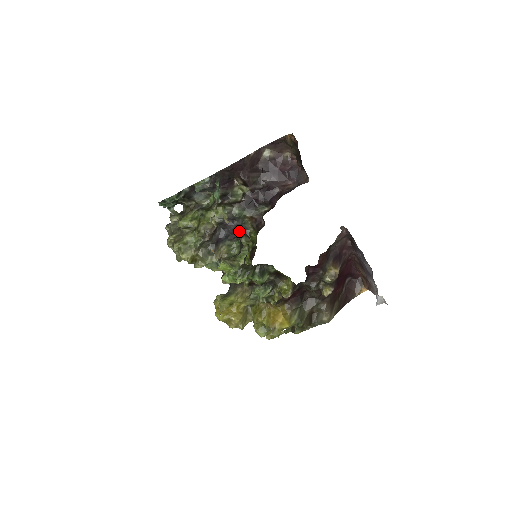
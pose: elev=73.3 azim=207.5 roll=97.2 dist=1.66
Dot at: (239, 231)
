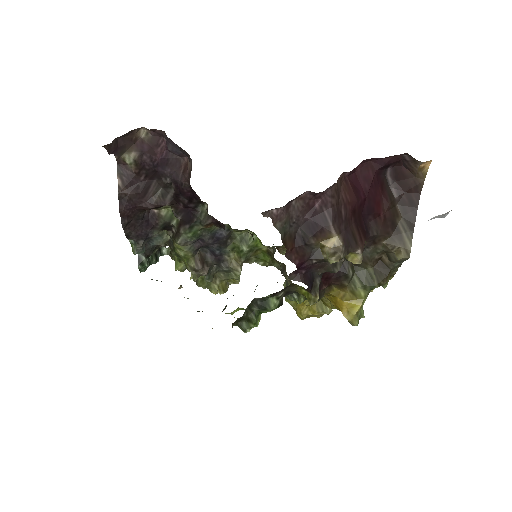
Dot at: (220, 237)
